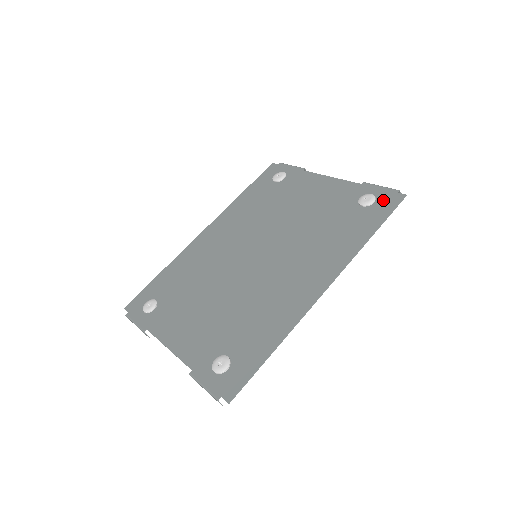
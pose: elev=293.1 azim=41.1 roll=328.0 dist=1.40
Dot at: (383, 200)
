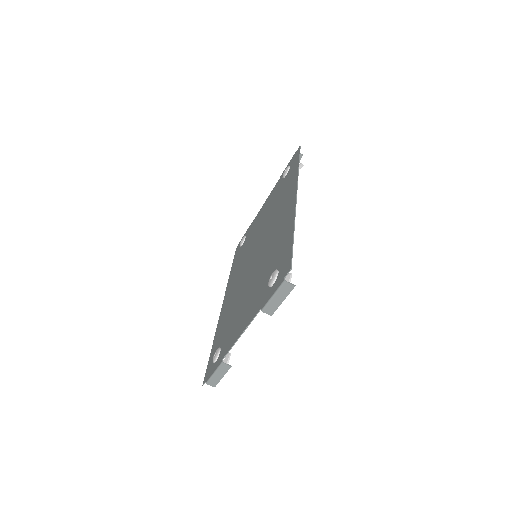
Dot at: (293, 161)
